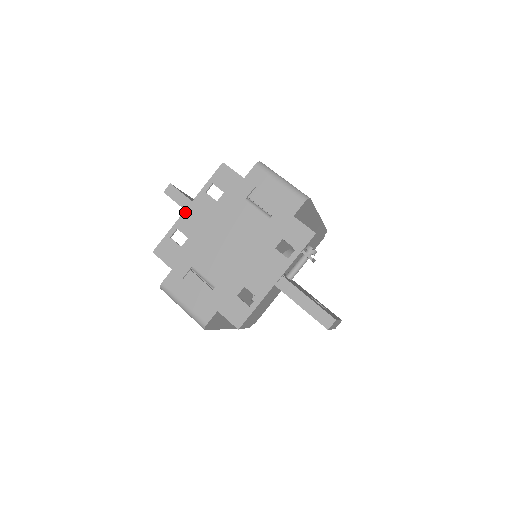
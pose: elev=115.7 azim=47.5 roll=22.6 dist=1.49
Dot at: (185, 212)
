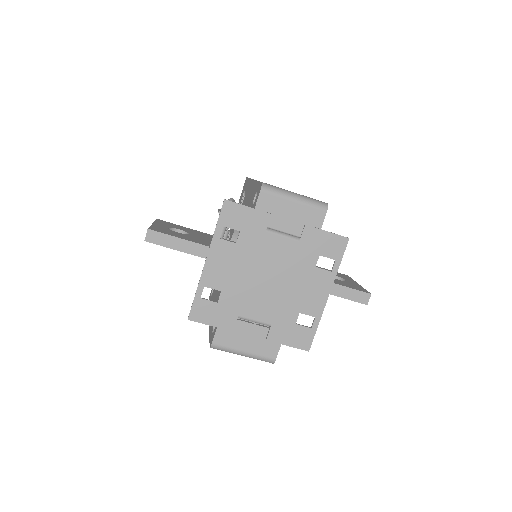
Dot at: (205, 267)
